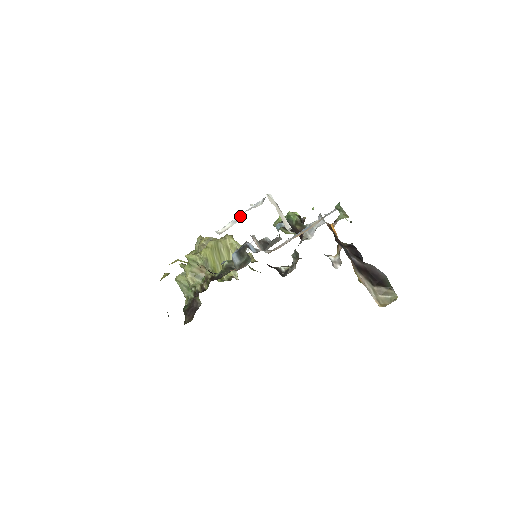
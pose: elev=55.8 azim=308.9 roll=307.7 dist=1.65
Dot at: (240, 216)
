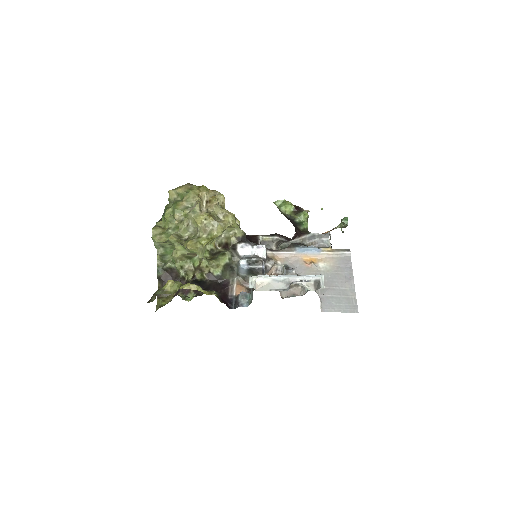
Dot at: (284, 279)
